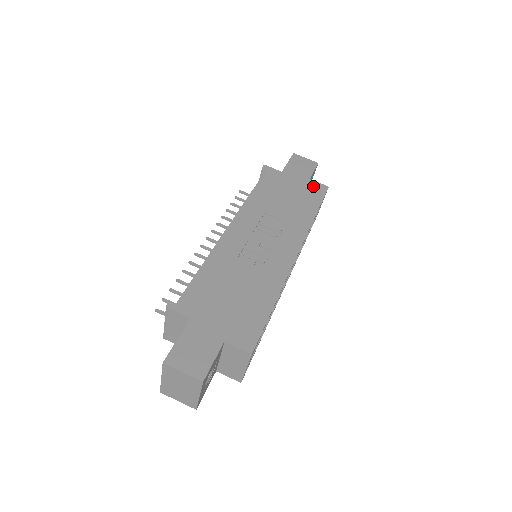
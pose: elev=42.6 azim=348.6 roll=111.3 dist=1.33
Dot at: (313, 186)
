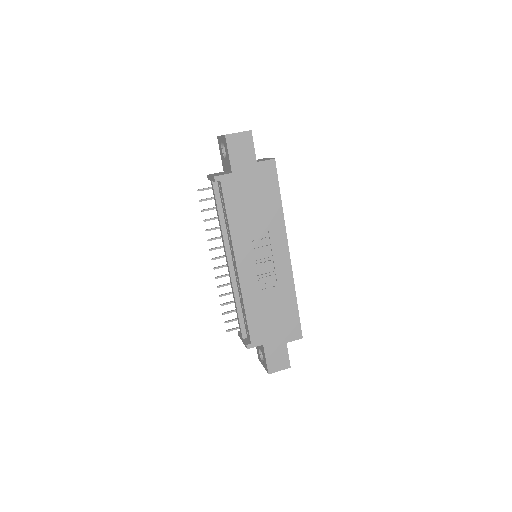
Dot at: (264, 170)
